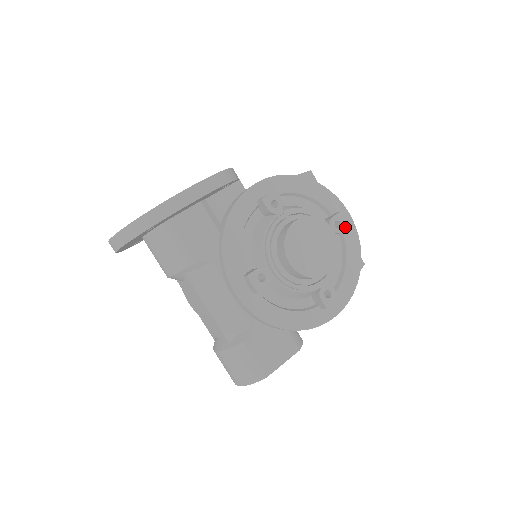
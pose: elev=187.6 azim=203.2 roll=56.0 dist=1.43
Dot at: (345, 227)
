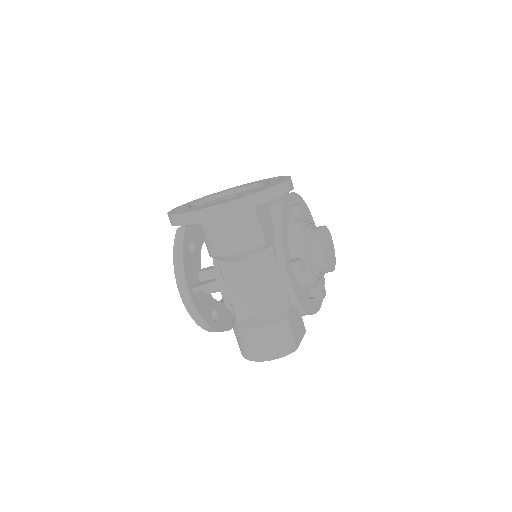
Dot at: occluded
